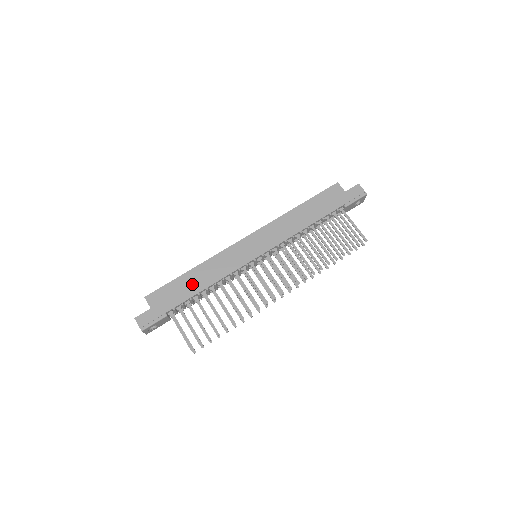
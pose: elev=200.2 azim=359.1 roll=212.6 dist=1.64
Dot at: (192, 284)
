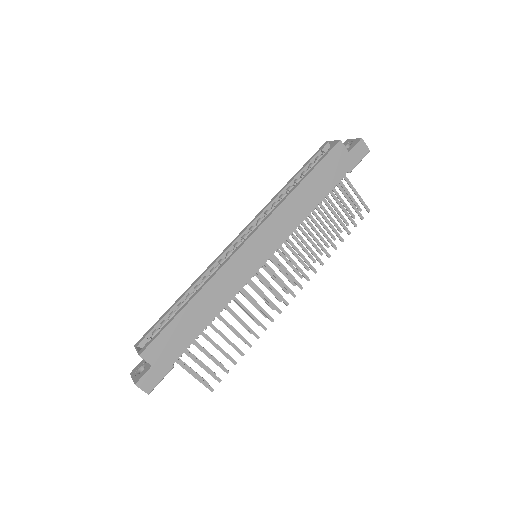
Dot at: (195, 320)
